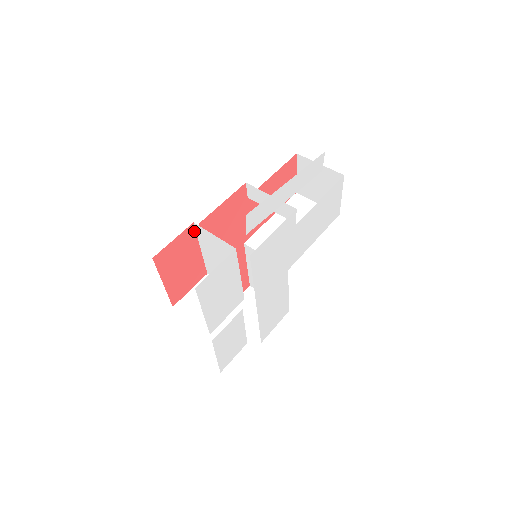
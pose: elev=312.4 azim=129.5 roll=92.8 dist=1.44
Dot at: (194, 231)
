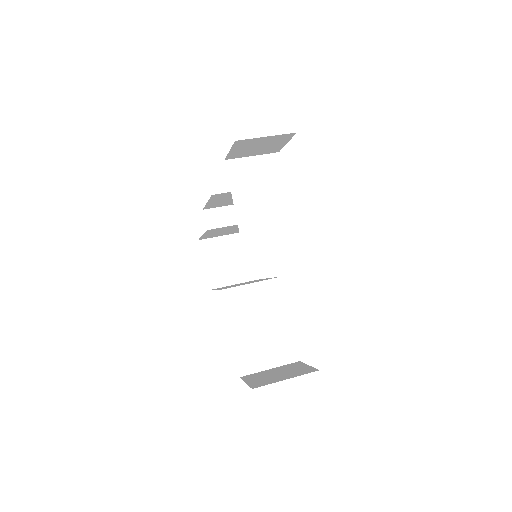
Dot at: (227, 172)
